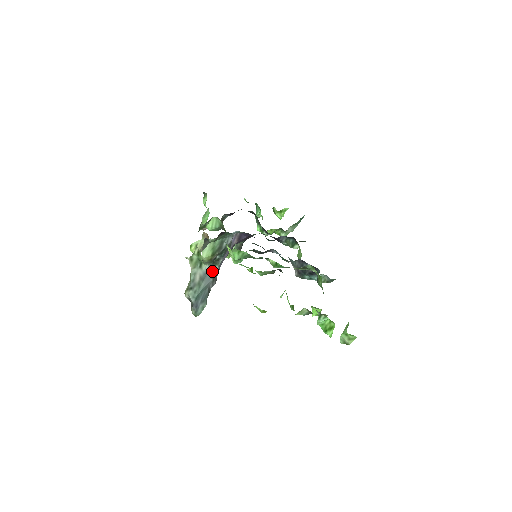
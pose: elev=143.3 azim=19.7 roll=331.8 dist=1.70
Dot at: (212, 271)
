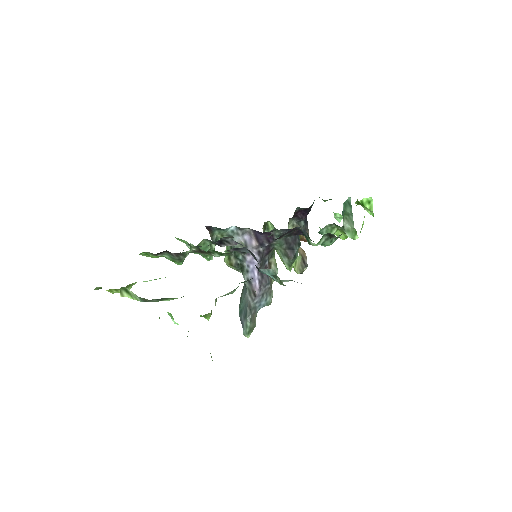
Dot at: (245, 280)
